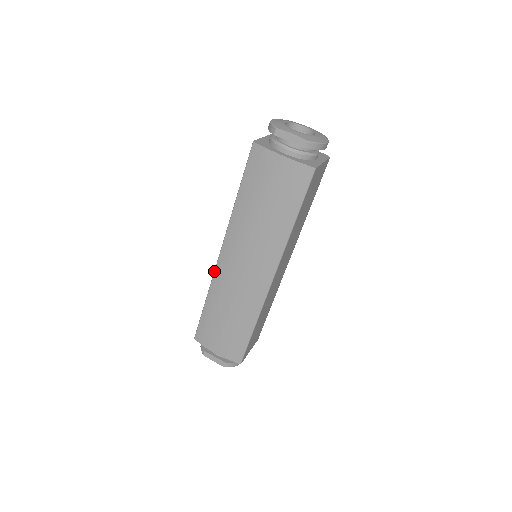
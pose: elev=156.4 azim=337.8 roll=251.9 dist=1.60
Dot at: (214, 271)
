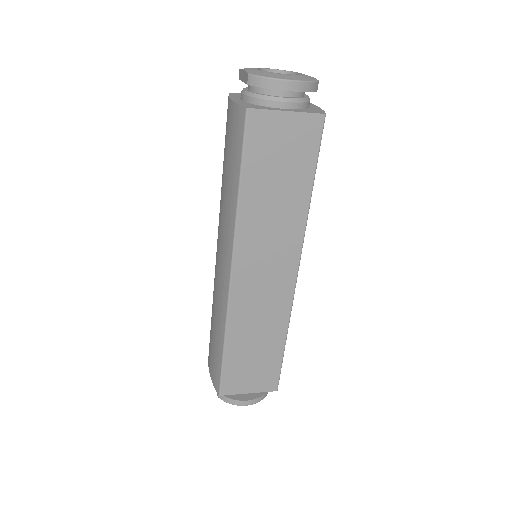
Dot at: occluded
